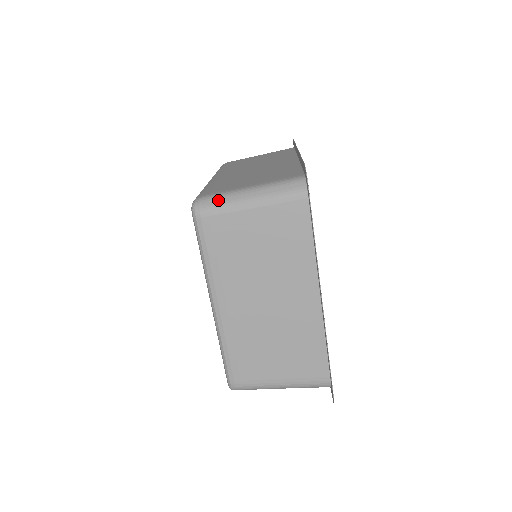
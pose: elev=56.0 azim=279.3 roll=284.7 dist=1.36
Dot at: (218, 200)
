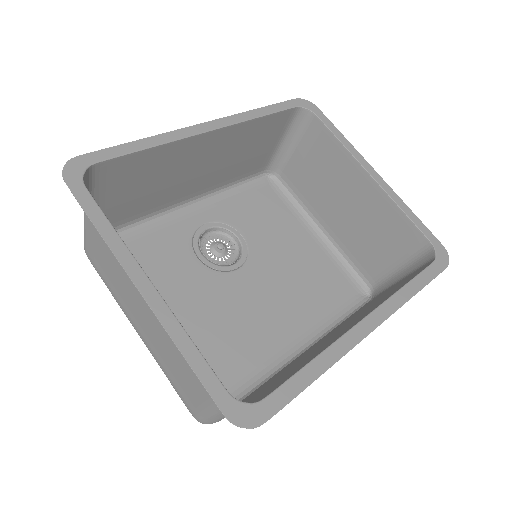
Dot at: occluded
